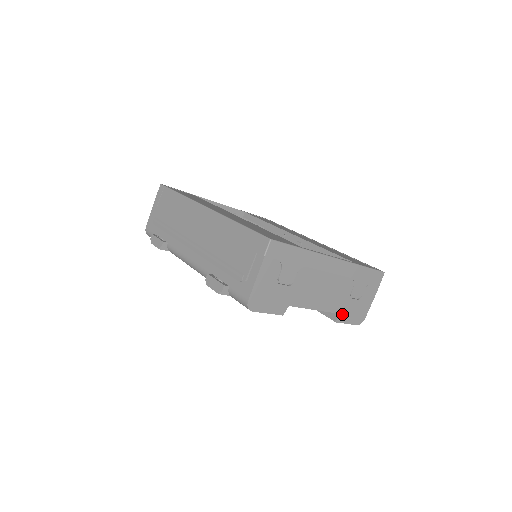
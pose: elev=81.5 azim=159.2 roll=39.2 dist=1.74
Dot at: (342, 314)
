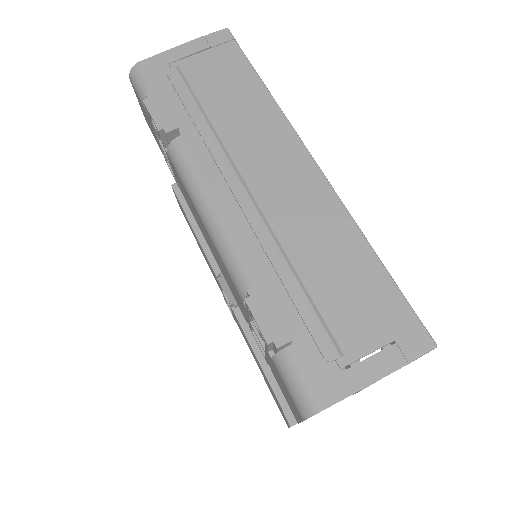
Dot at: occluded
